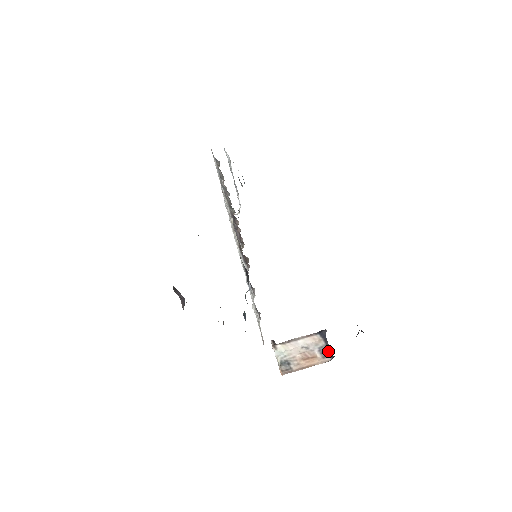
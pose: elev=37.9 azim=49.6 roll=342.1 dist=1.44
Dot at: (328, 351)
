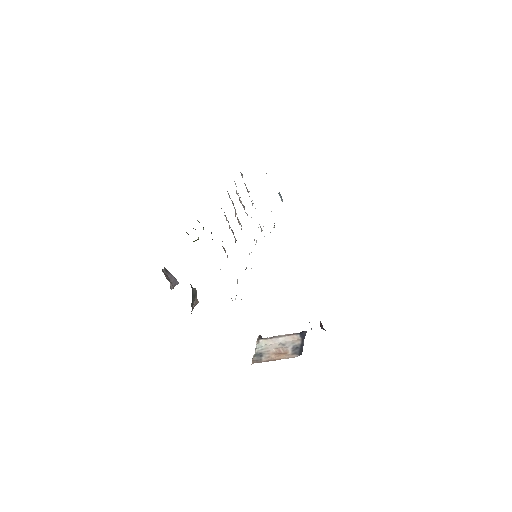
Dot at: (299, 349)
